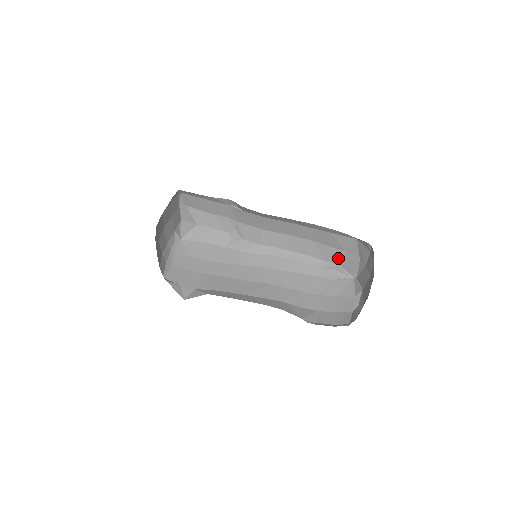
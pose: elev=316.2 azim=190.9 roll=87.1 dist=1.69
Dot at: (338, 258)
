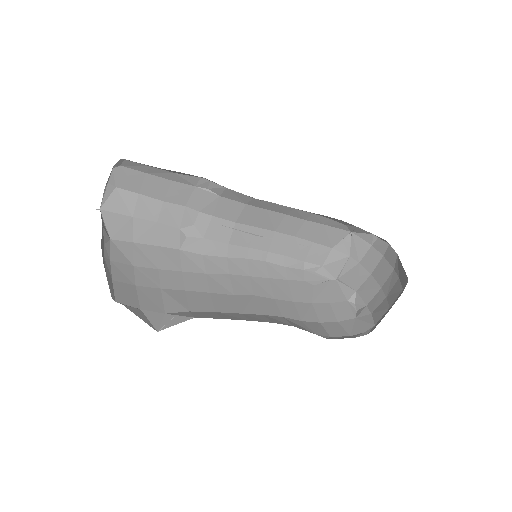
Dot at: (321, 257)
